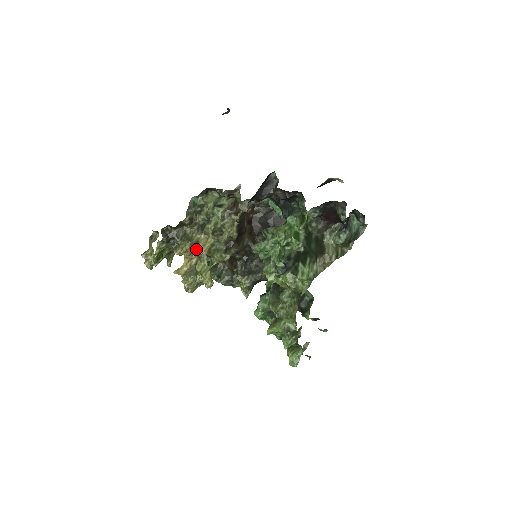
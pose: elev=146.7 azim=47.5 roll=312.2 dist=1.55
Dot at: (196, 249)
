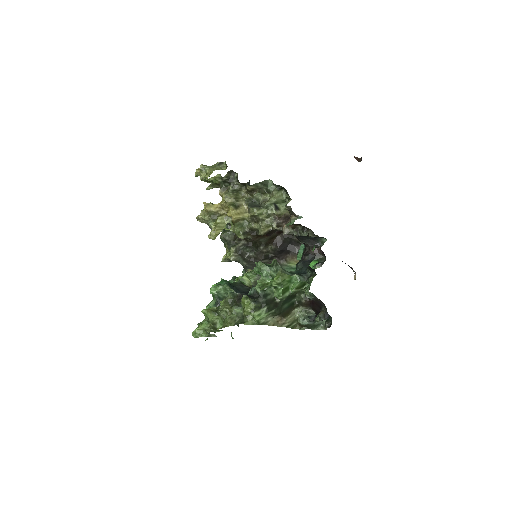
Dot at: (232, 211)
